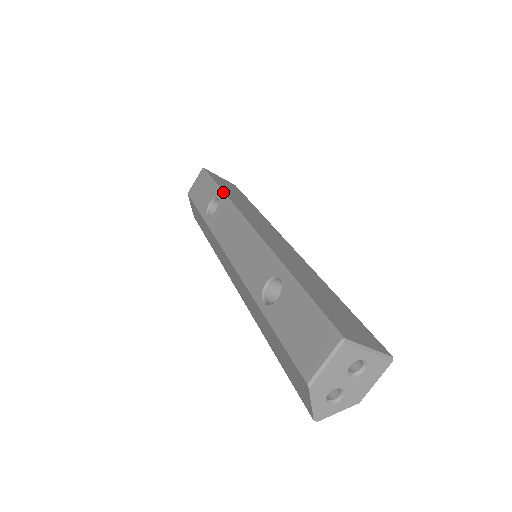
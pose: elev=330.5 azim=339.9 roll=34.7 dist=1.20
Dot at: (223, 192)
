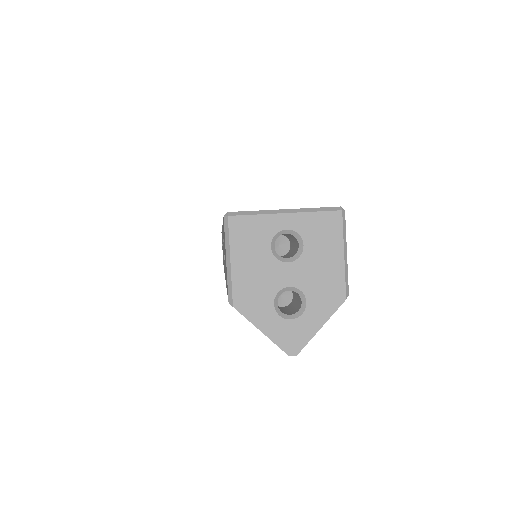
Dot at: occluded
